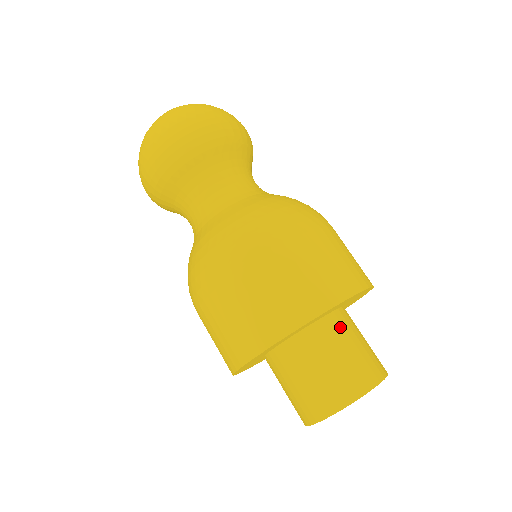
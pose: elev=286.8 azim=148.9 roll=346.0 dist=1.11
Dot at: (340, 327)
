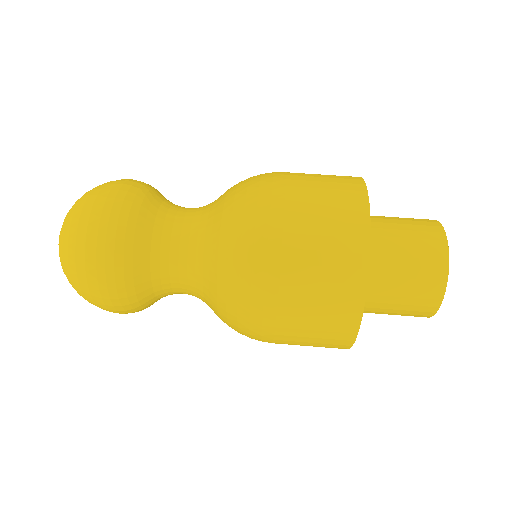
Dot at: (376, 220)
